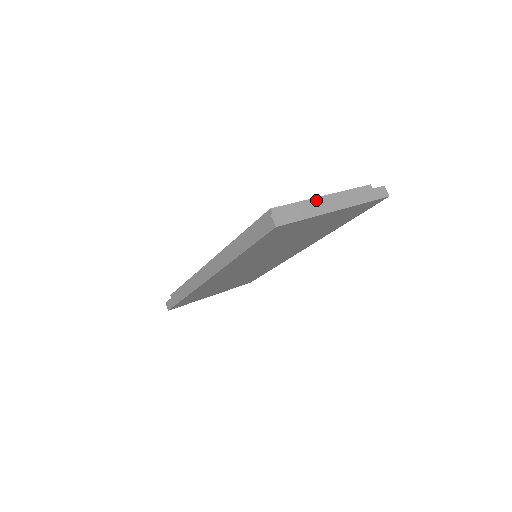
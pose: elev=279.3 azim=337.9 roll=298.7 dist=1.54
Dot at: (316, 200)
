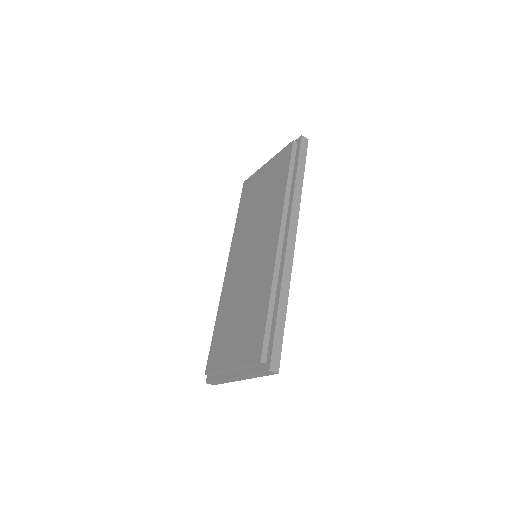
Dot at: (226, 371)
